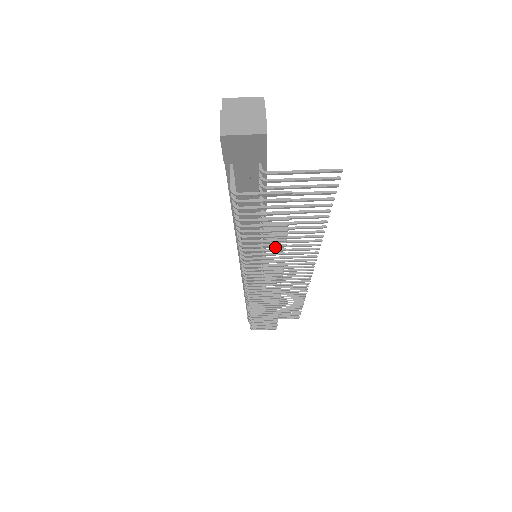
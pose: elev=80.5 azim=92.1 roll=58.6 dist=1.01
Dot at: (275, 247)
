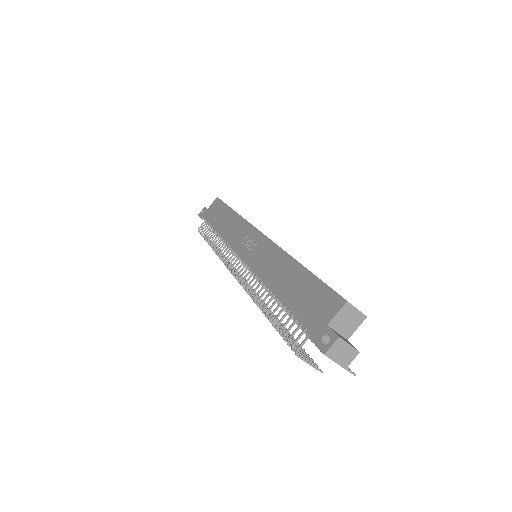
Dot at: occluded
